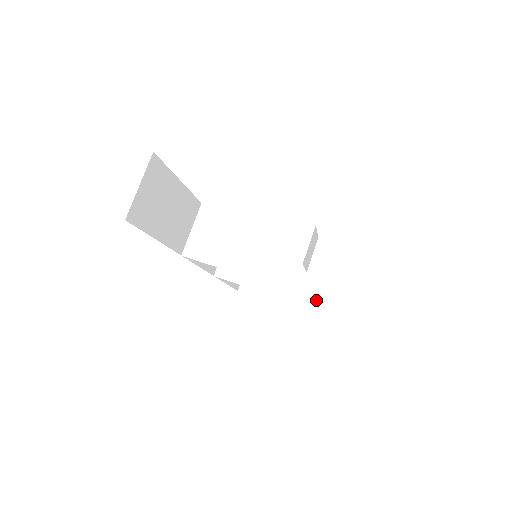
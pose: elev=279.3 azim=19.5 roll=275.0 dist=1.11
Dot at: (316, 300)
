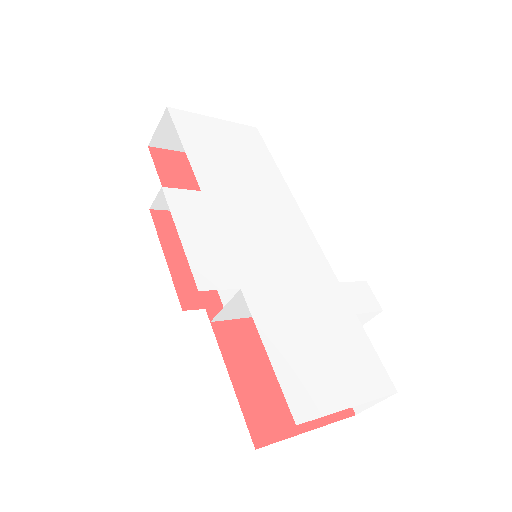
Dot at: occluded
